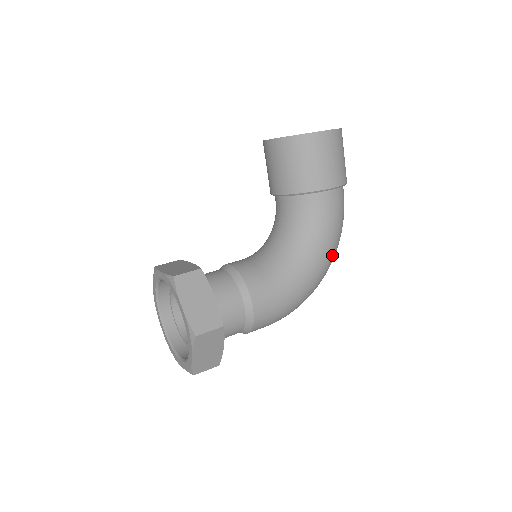
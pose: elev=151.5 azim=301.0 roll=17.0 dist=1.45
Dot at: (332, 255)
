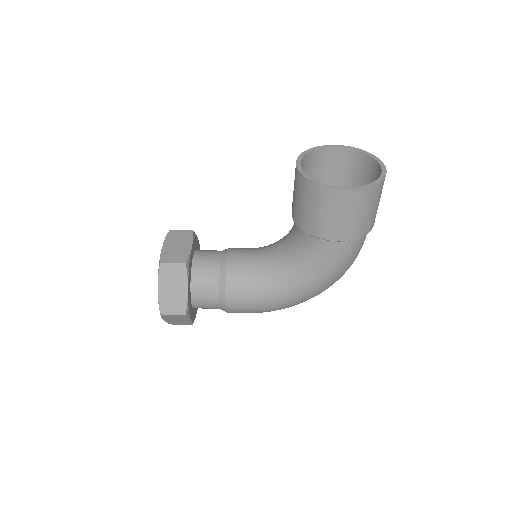
Dot at: (324, 287)
